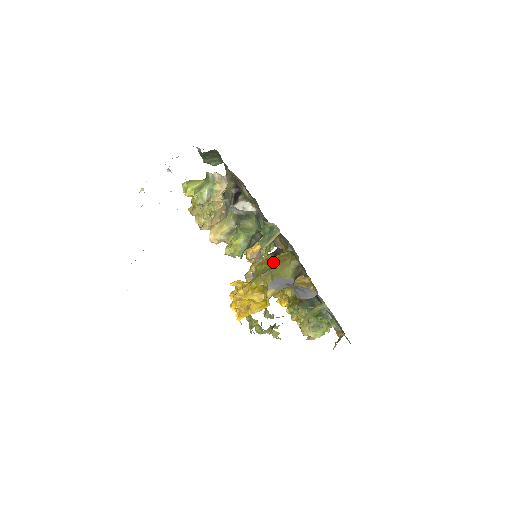
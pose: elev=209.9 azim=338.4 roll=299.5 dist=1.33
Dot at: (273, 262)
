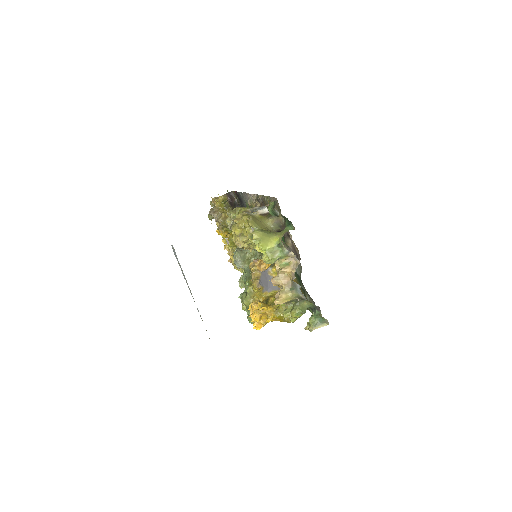
Dot at: occluded
